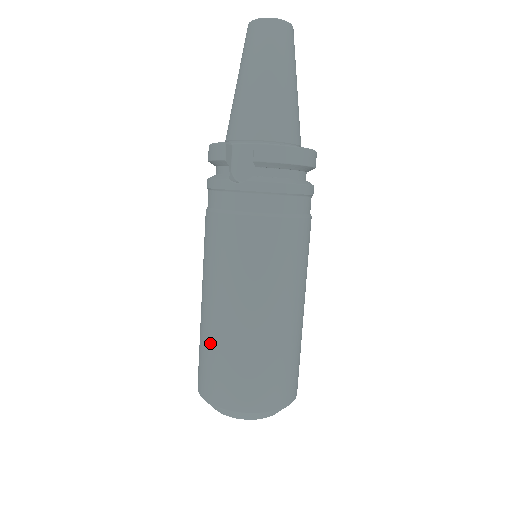
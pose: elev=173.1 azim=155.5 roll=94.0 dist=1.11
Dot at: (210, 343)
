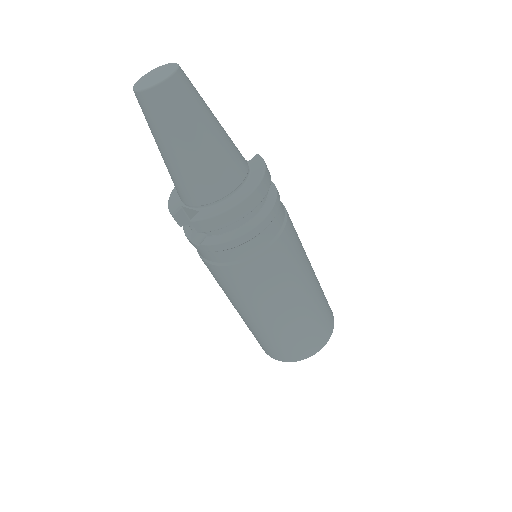
Dot at: occluded
